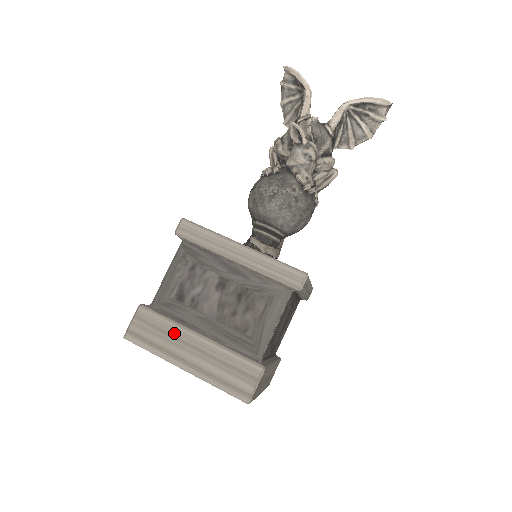
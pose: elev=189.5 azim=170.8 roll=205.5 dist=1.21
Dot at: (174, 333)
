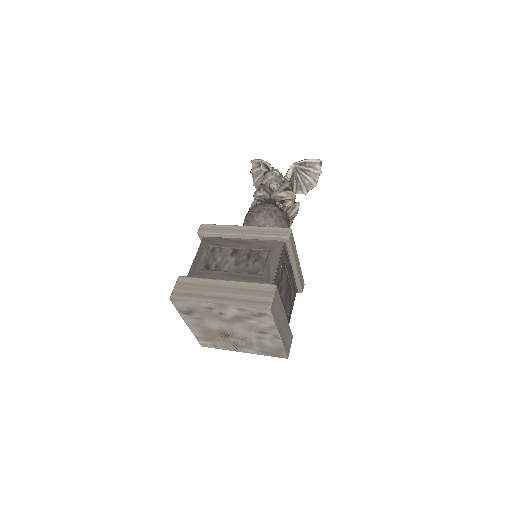
Dot at: (207, 284)
